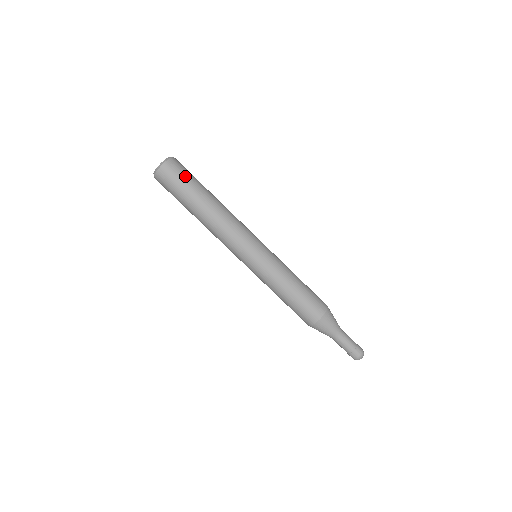
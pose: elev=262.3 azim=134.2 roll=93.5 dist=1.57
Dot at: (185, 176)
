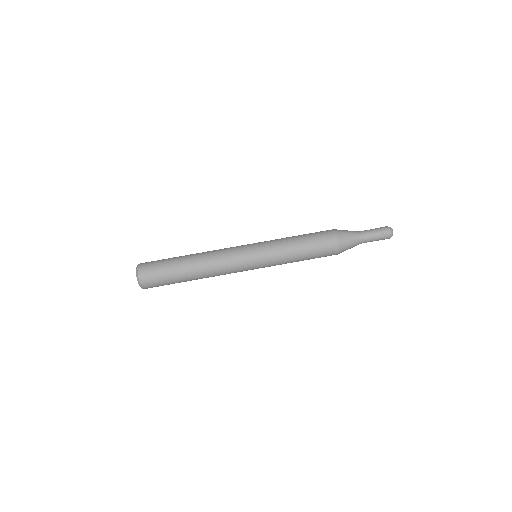
Dot at: (159, 260)
